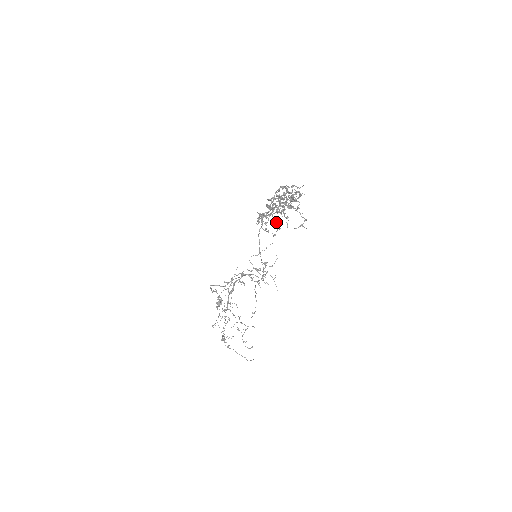
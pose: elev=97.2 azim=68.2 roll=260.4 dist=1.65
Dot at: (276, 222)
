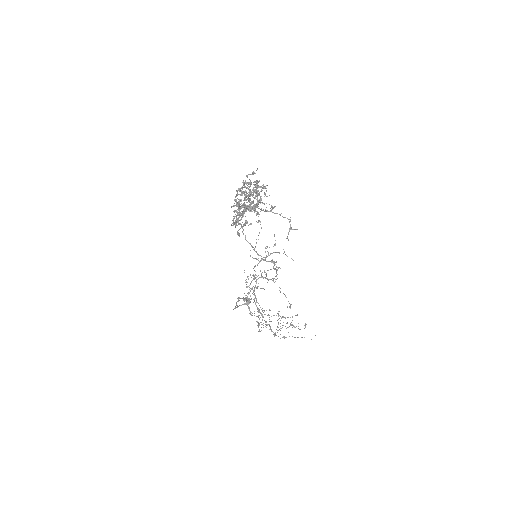
Dot at: (252, 209)
